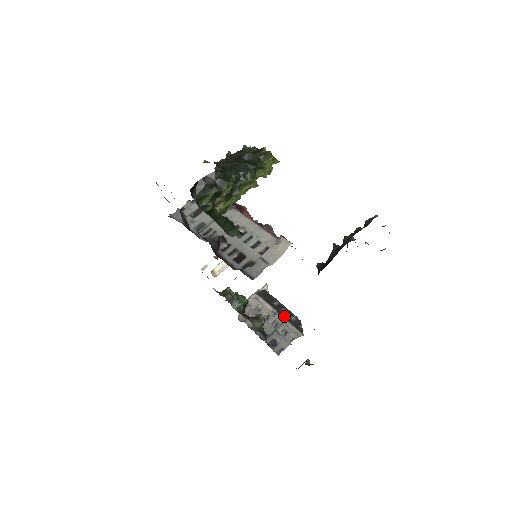
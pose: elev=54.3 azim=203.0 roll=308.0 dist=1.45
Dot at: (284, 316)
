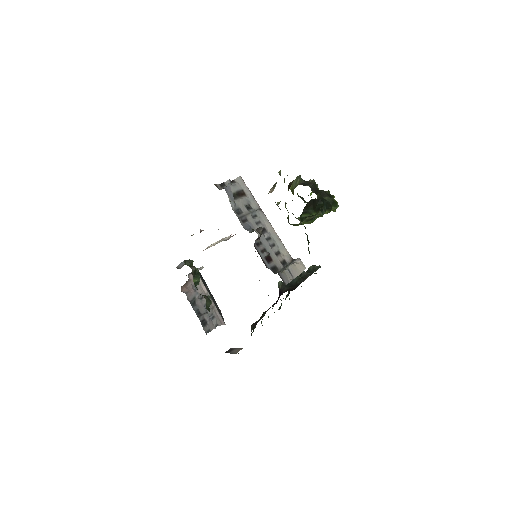
Dot at: (214, 302)
